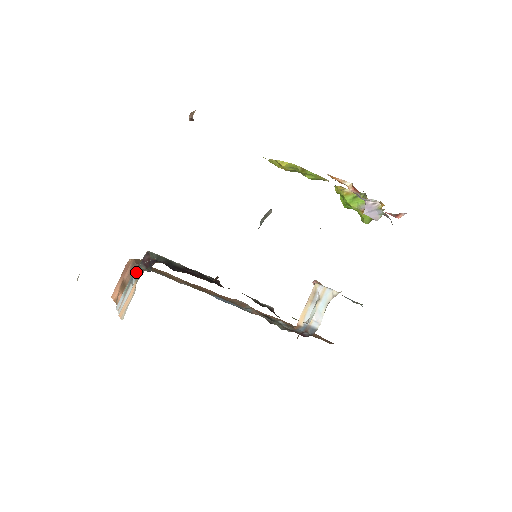
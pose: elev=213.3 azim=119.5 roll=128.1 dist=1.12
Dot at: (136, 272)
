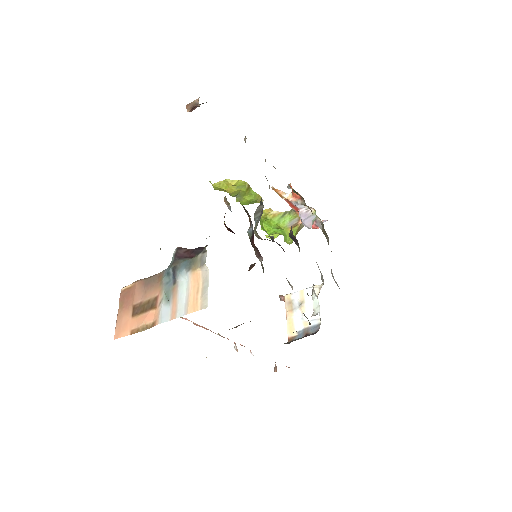
Dot at: (180, 267)
